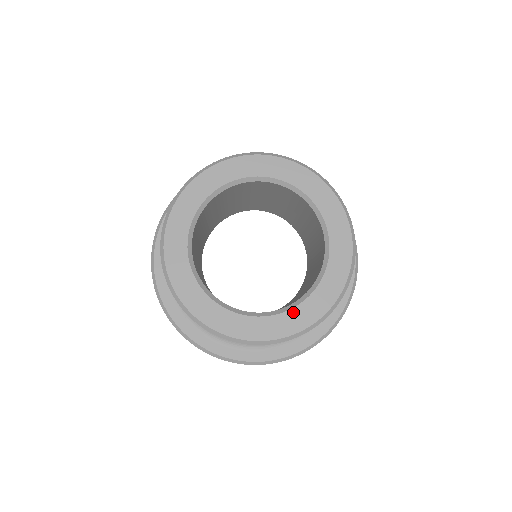
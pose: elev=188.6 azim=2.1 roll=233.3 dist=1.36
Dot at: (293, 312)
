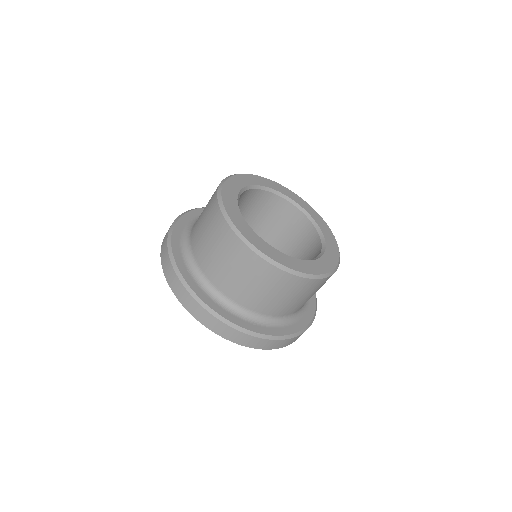
Dot at: (328, 248)
